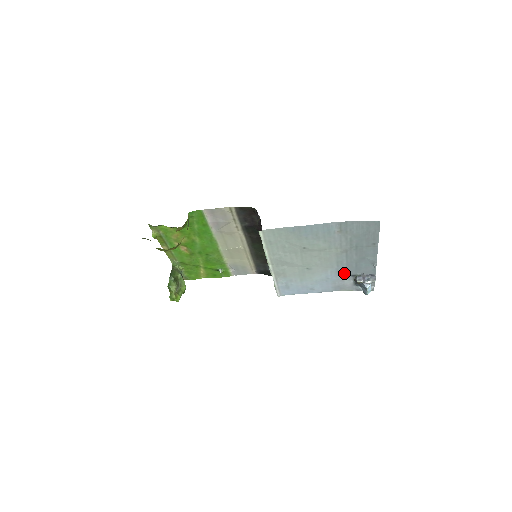
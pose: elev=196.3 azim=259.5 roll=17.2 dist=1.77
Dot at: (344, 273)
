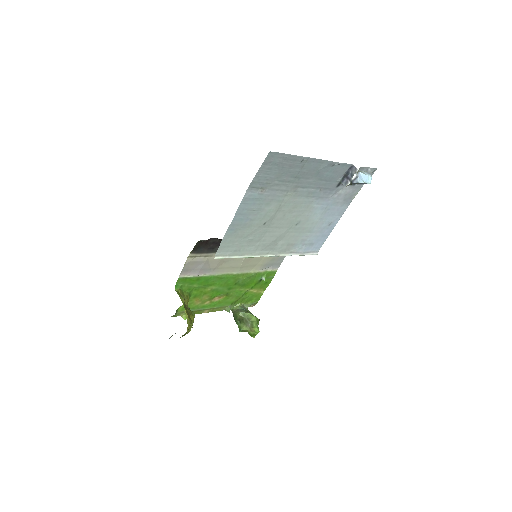
Dot at: (328, 192)
